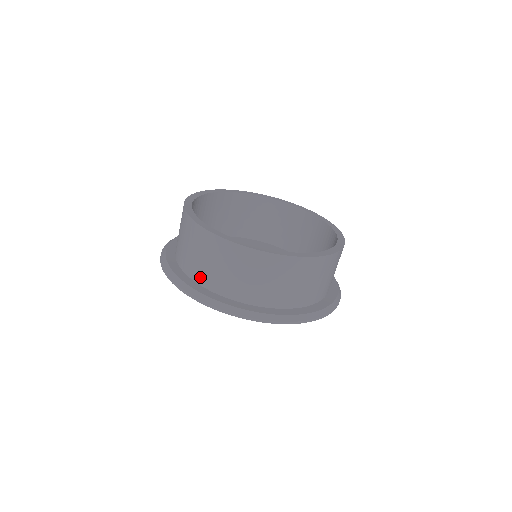
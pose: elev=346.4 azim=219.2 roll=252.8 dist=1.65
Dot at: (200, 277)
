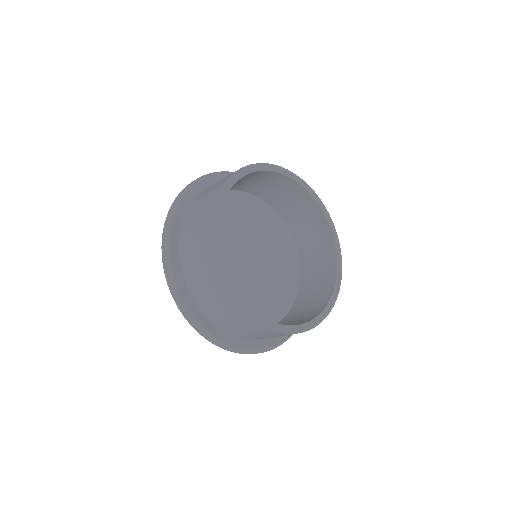
Dot at: (184, 260)
